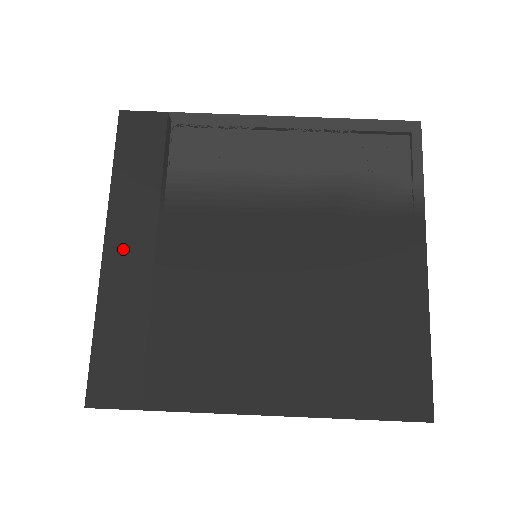
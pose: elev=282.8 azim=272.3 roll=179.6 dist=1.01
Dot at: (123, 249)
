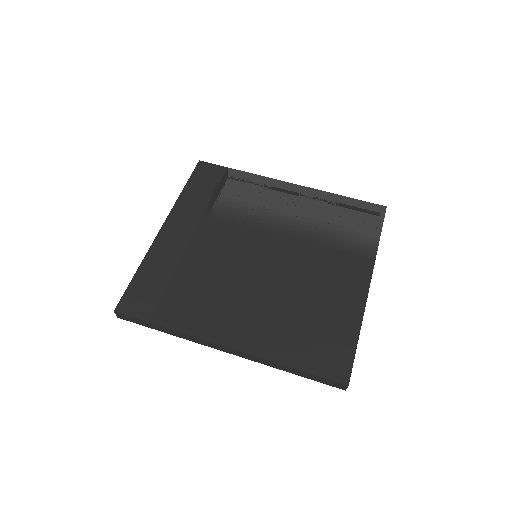
Dot at: (174, 230)
